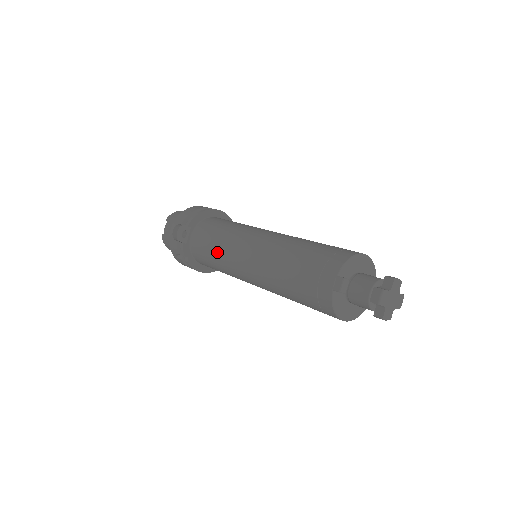
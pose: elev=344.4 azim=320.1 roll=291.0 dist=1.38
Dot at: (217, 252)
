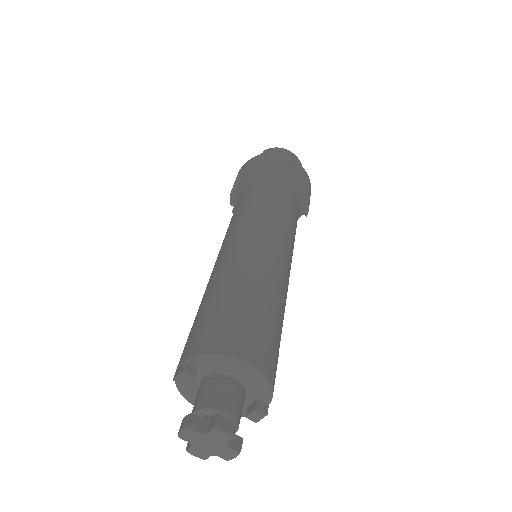
Dot at: (229, 224)
